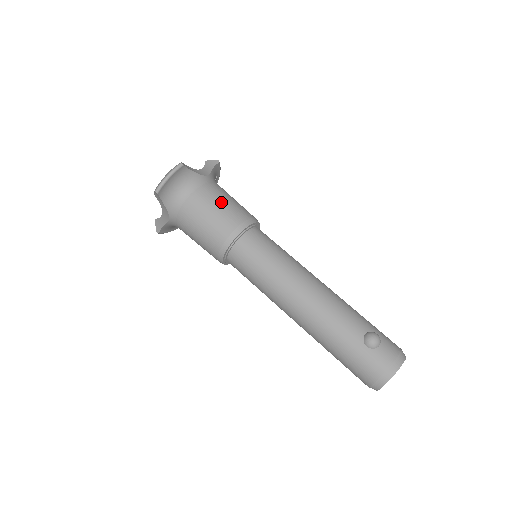
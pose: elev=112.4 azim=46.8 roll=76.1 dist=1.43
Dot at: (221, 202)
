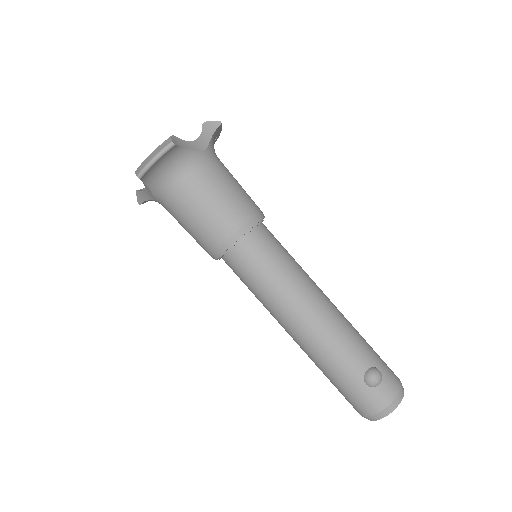
Dot at: (220, 193)
